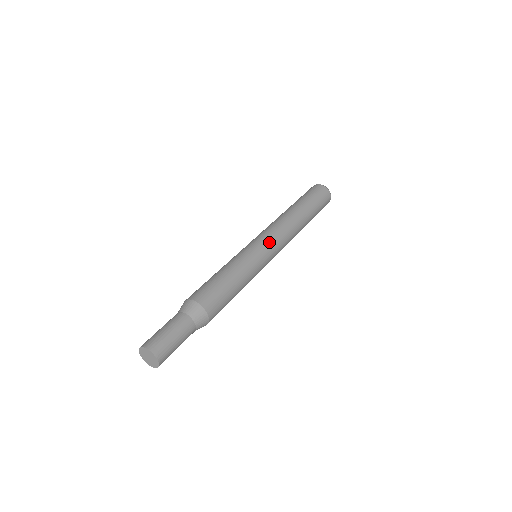
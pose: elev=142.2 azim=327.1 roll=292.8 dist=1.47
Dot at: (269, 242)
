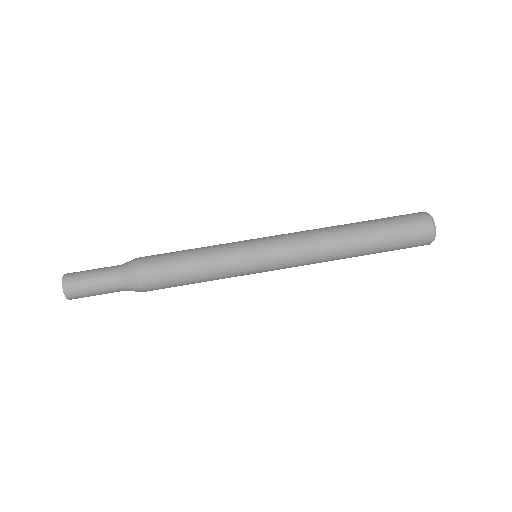
Dot at: (273, 251)
